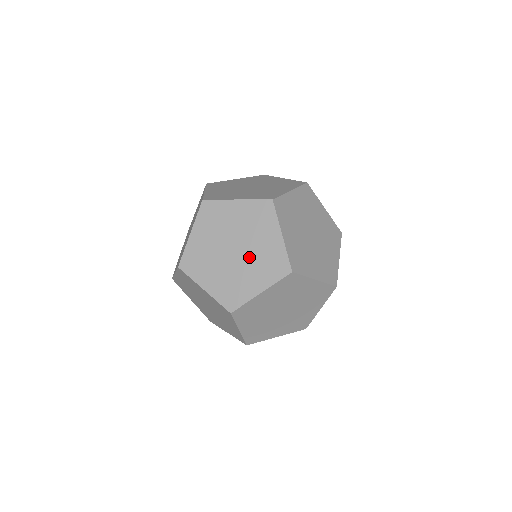
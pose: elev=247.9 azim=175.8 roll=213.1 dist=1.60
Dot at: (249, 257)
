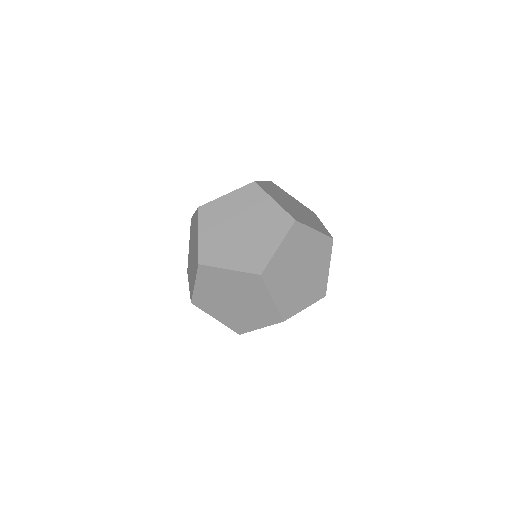
Dot at: (247, 307)
